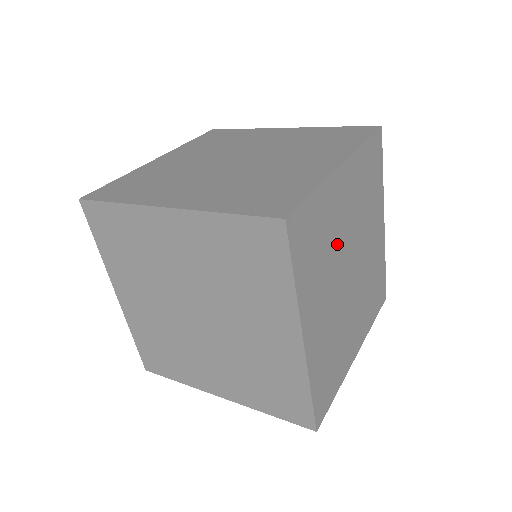
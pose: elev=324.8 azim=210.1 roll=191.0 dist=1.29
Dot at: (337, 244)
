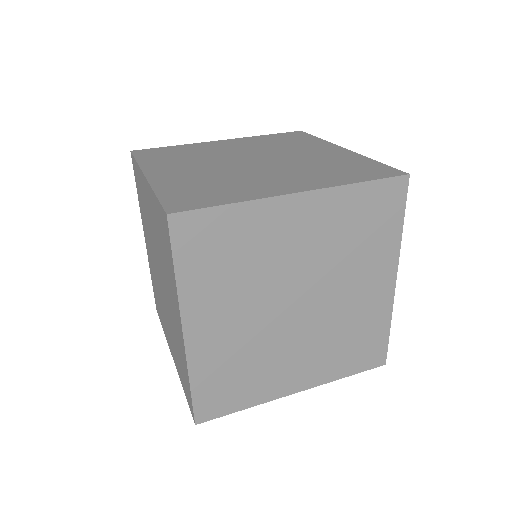
Dot at: (270, 268)
